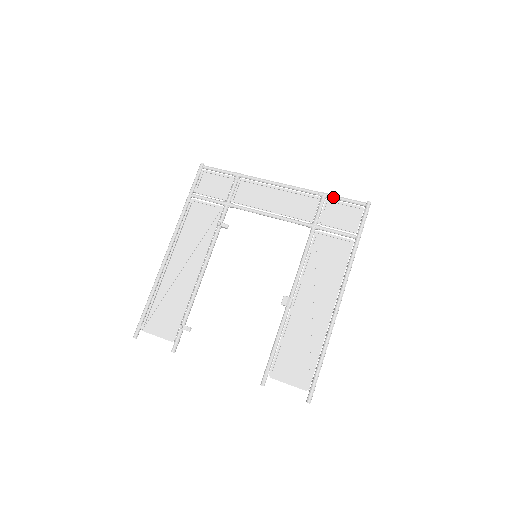
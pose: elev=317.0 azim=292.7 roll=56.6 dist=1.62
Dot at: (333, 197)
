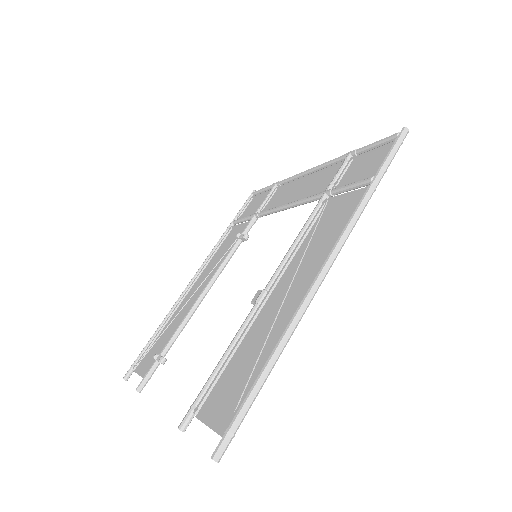
Dot at: (359, 150)
